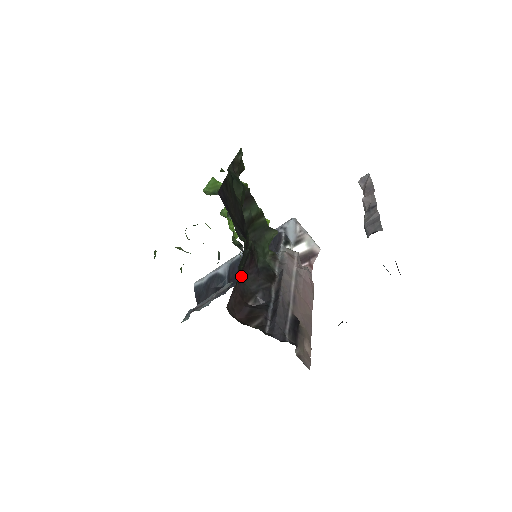
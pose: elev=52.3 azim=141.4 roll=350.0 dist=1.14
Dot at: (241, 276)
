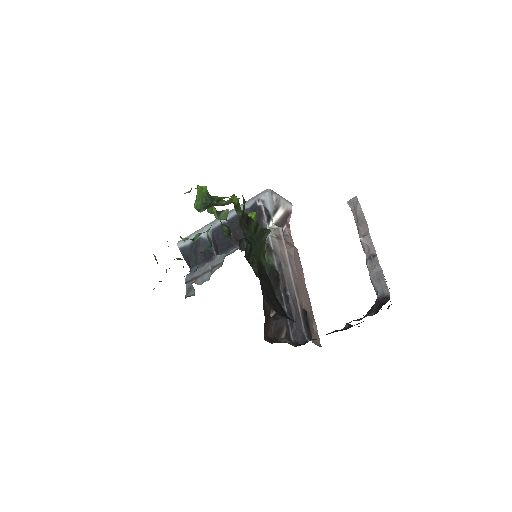
Dot at: (263, 301)
